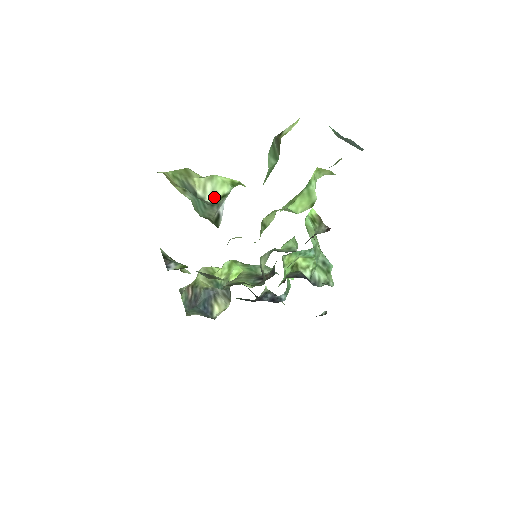
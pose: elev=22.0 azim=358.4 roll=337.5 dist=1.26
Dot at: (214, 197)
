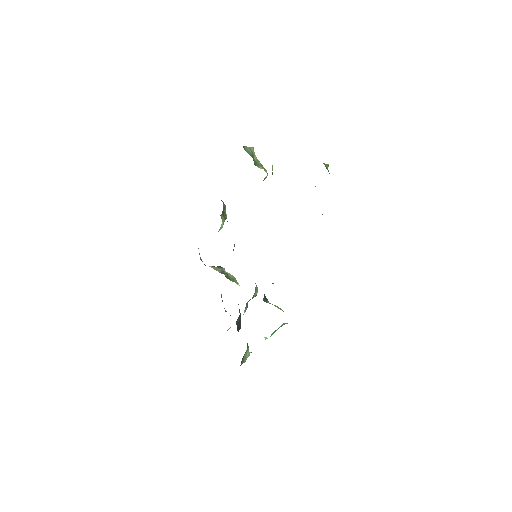
Dot at: occluded
